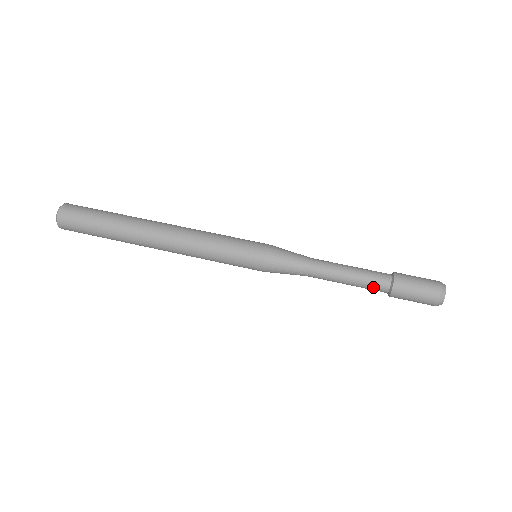
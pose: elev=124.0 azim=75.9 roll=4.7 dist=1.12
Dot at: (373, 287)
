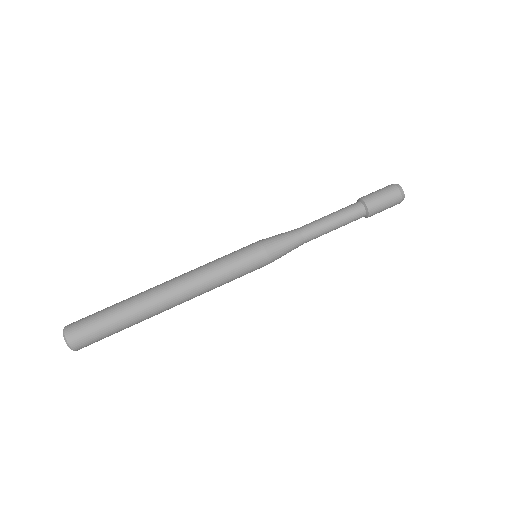
Dot at: (354, 218)
